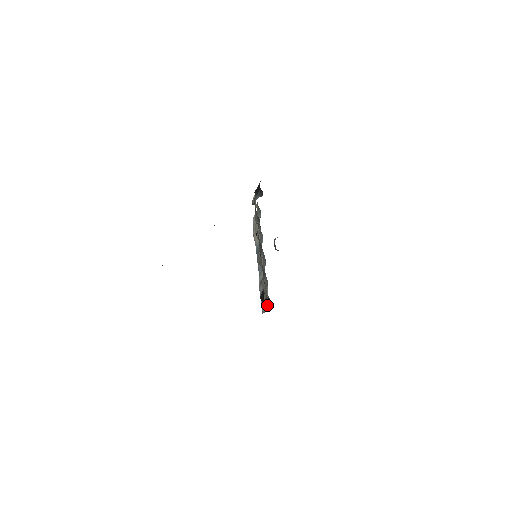
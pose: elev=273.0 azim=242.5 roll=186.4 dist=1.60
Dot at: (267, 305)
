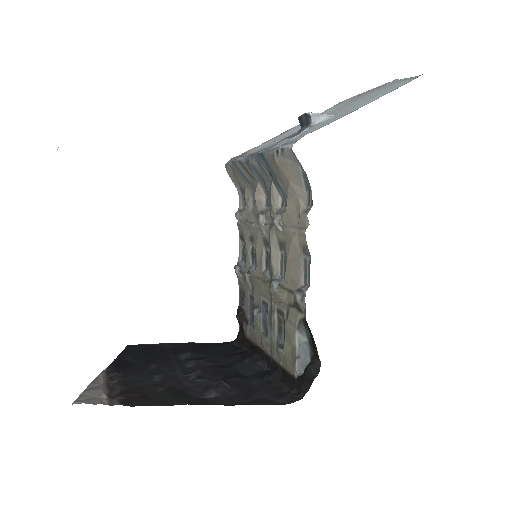
Dot at: (239, 226)
